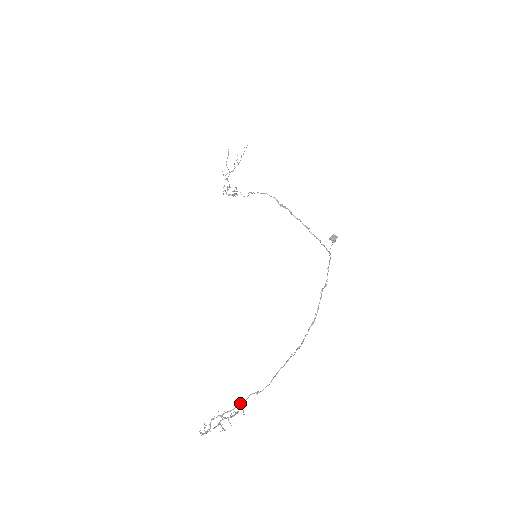
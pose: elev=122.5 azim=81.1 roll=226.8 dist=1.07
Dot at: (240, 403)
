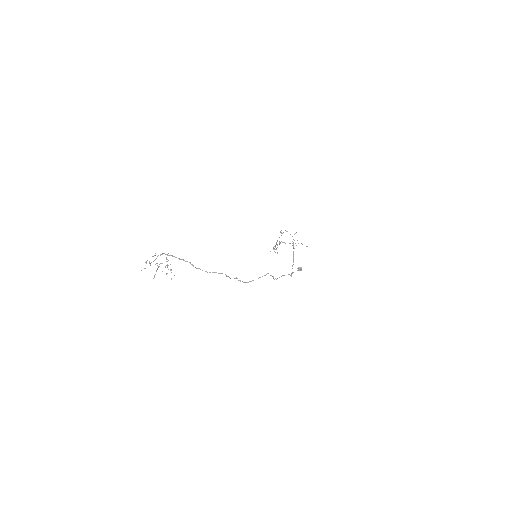
Dot at: (182, 259)
